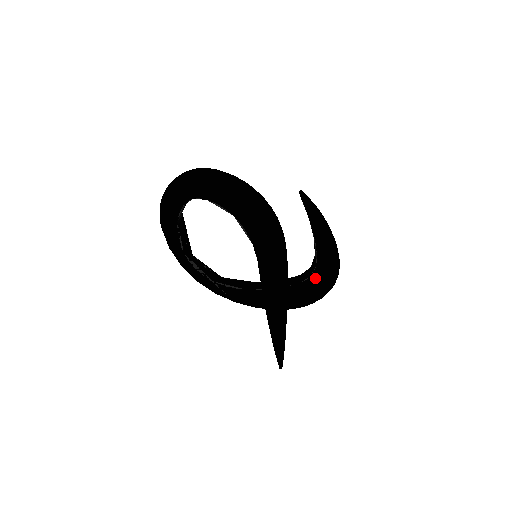
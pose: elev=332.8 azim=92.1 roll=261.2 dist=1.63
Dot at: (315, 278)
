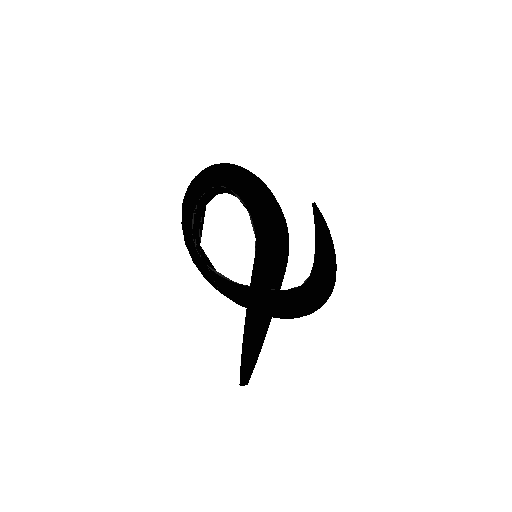
Dot at: (305, 288)
